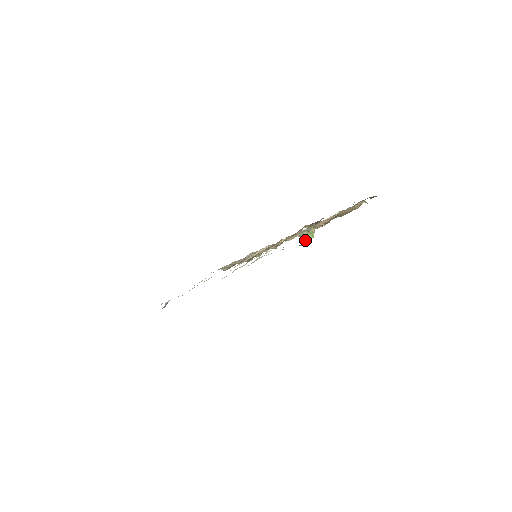
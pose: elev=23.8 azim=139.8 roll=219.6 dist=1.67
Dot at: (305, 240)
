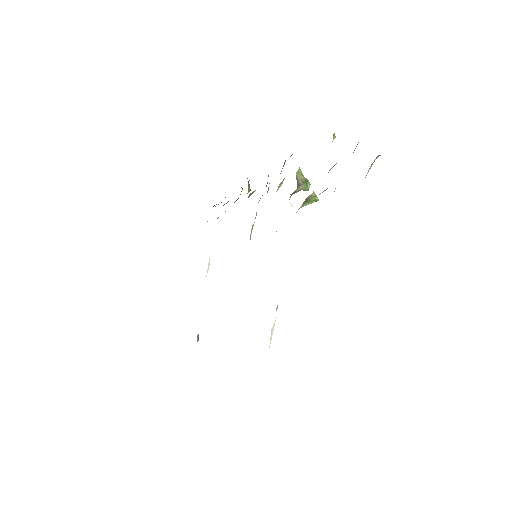
Dot at: occluded
